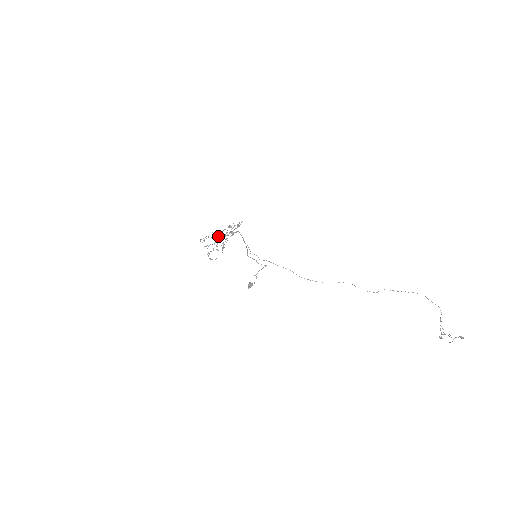
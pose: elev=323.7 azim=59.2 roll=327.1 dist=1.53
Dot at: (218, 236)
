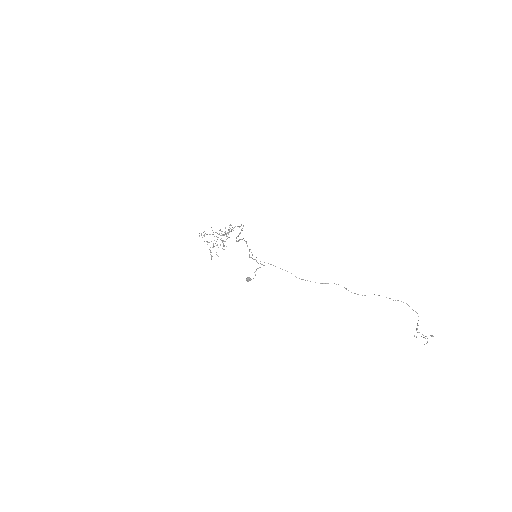
Dot at: occluded
